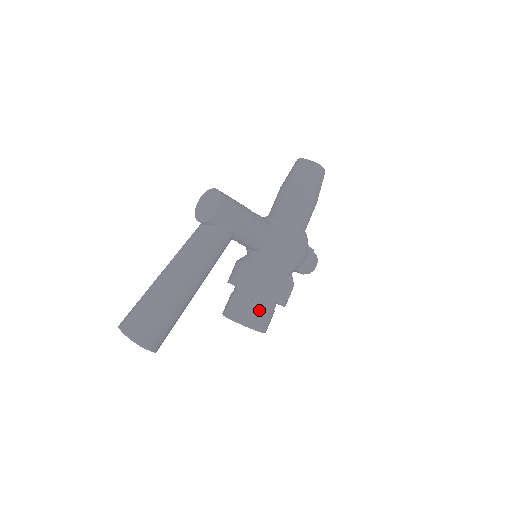
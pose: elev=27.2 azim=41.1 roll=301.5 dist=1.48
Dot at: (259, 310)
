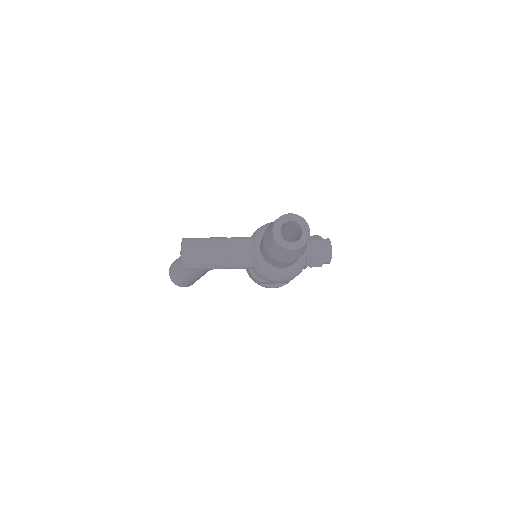
Dot at: occluded
